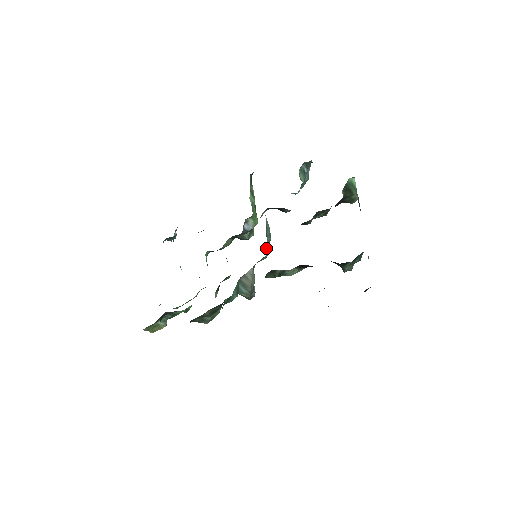
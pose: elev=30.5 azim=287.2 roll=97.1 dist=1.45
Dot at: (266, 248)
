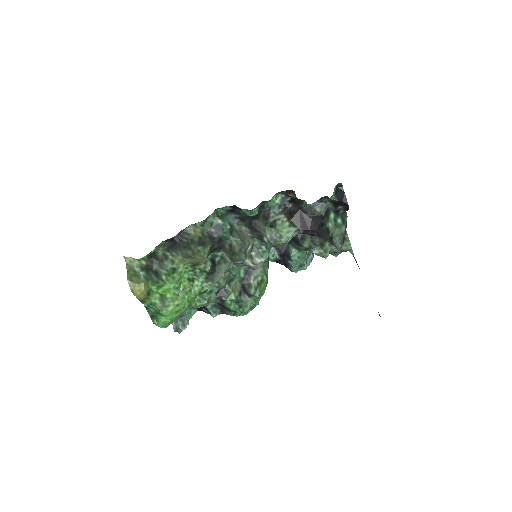
Dot at: occluded
